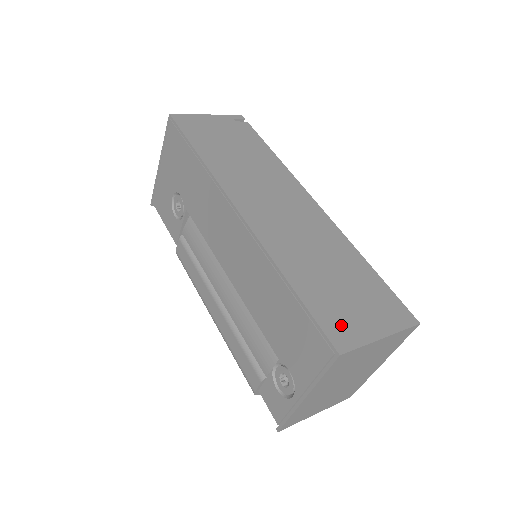
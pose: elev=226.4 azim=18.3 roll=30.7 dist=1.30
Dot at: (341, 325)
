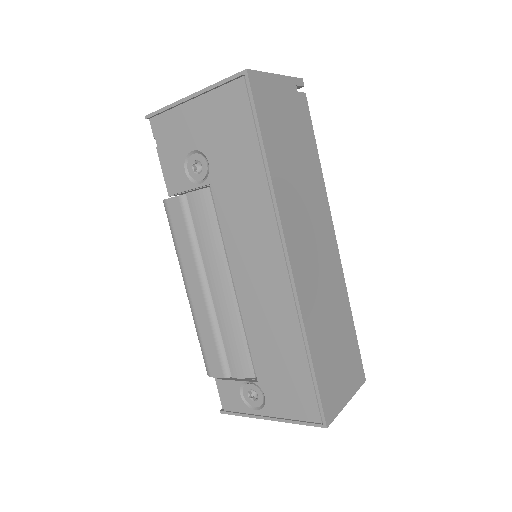
Dot at: (331, 396)
